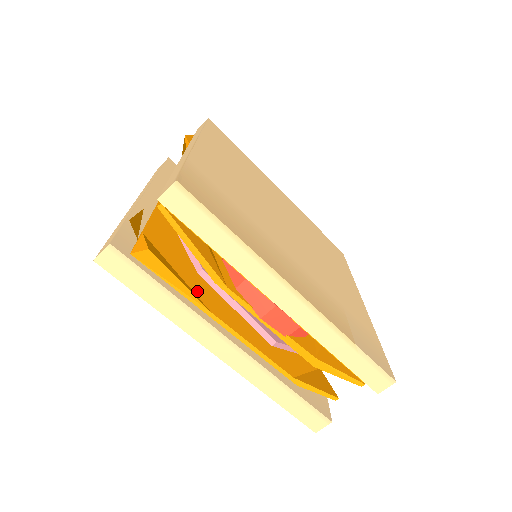
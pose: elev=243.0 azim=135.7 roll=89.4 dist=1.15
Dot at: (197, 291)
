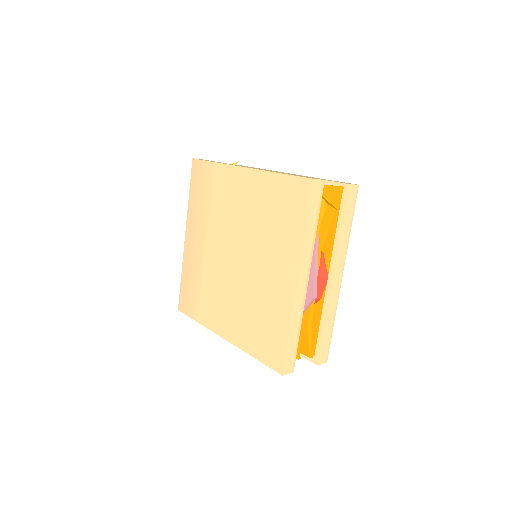
Dot at: occluded
